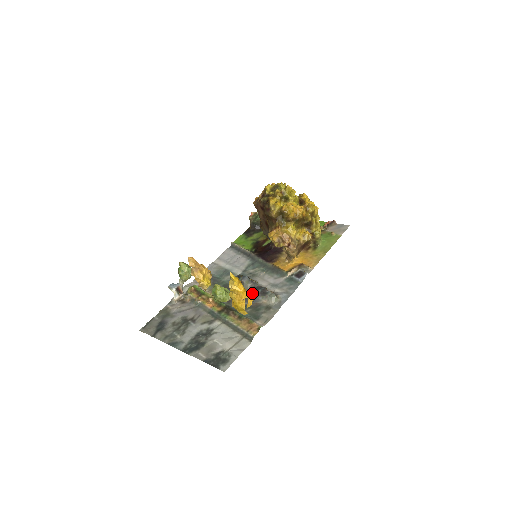
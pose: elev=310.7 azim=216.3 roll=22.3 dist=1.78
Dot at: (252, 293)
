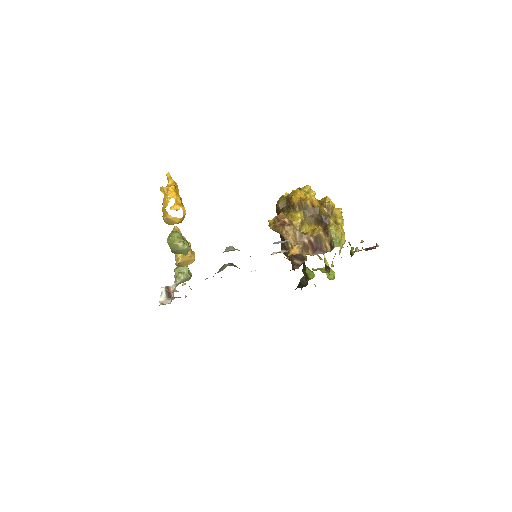
Dot at: occluded
